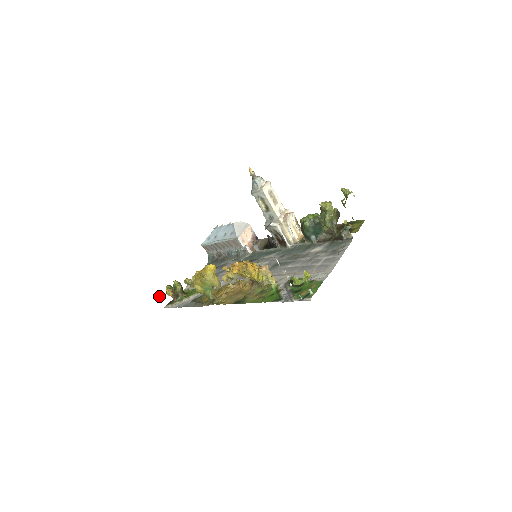
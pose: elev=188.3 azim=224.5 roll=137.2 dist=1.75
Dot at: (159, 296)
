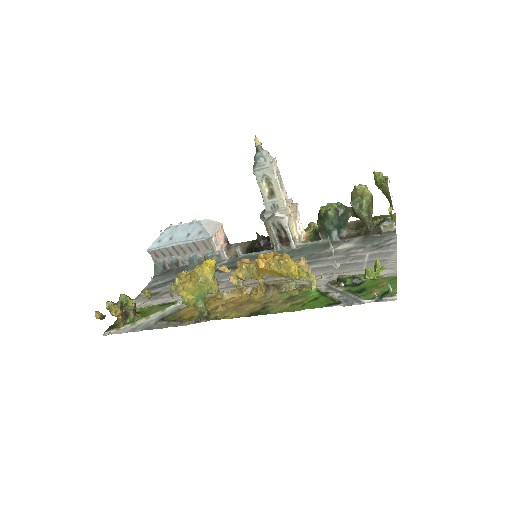
Dot at: (98, 316)
